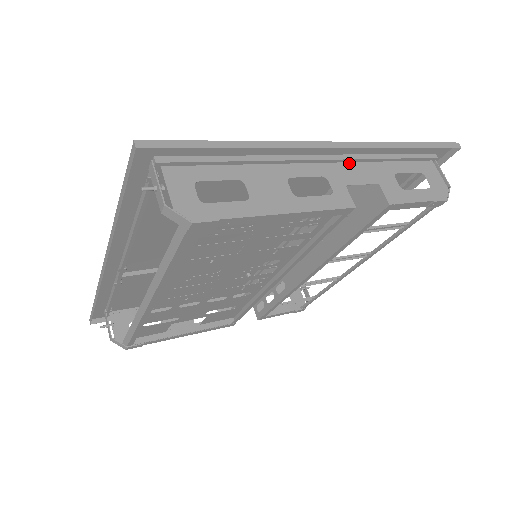
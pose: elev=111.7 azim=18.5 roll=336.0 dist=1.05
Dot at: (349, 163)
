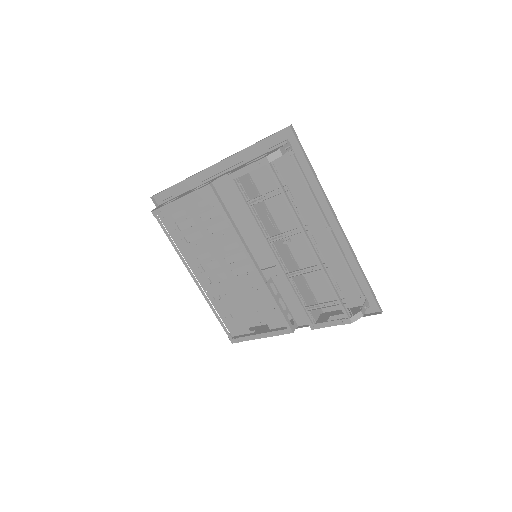
Dot at: occluded
